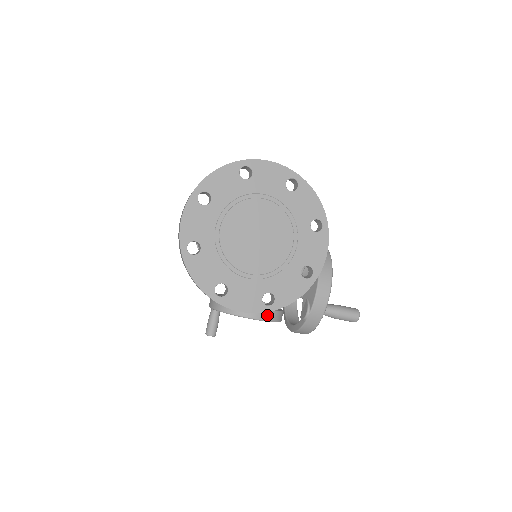
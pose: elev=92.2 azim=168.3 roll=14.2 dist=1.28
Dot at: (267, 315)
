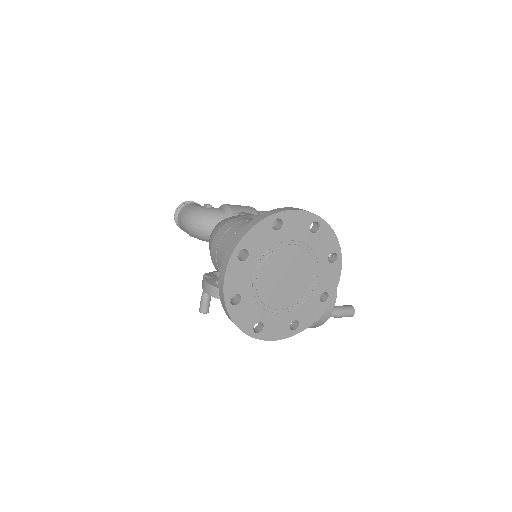
Dot at: occluded
